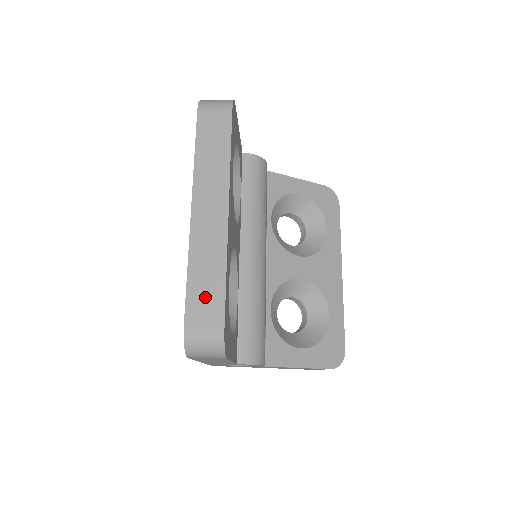
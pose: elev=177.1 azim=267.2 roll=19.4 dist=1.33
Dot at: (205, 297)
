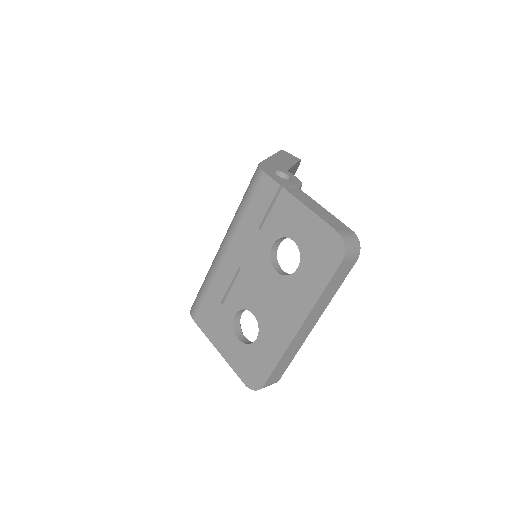
Dot at: (280, 371)
